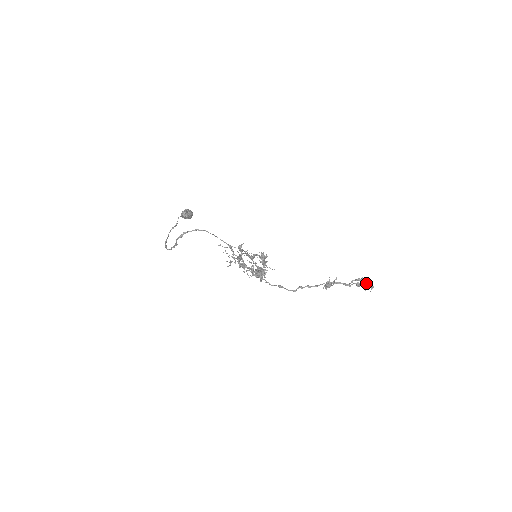
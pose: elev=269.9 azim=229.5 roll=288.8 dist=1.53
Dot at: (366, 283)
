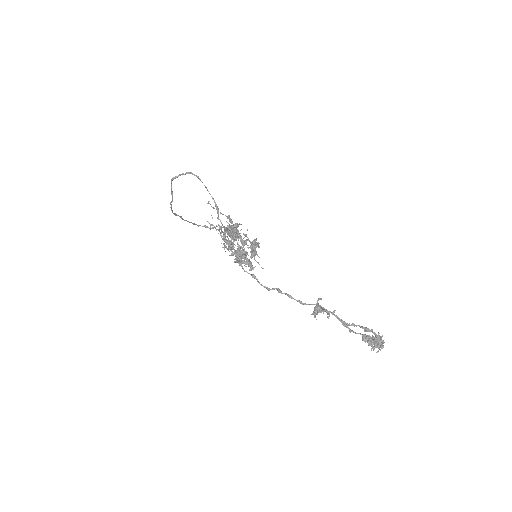
Dot at: occluded
